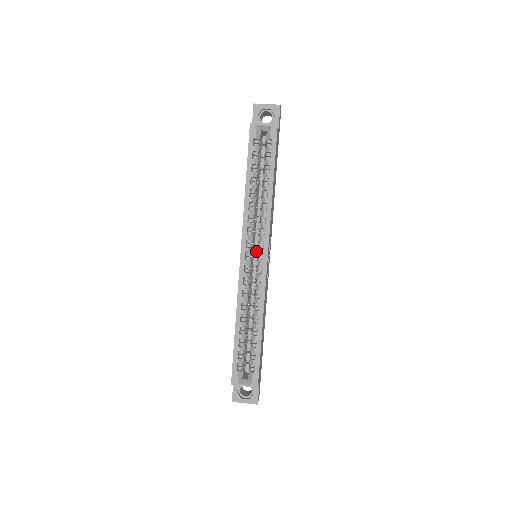
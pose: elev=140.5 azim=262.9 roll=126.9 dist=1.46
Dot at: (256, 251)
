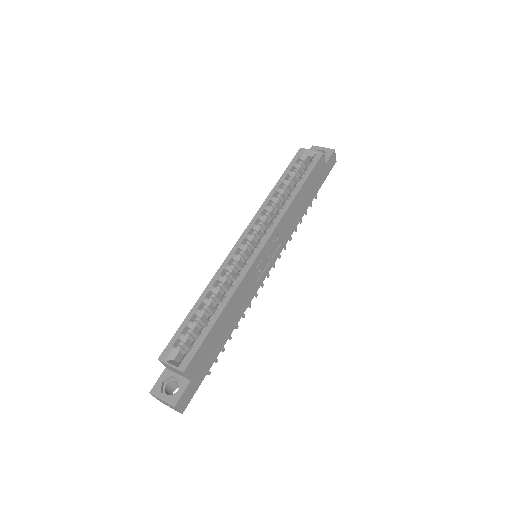
Dot at: occluded
